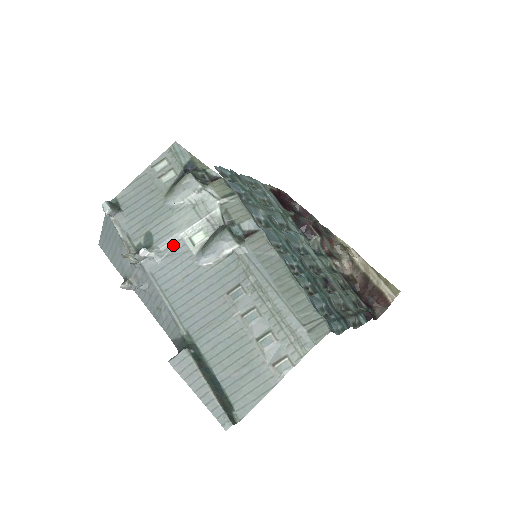
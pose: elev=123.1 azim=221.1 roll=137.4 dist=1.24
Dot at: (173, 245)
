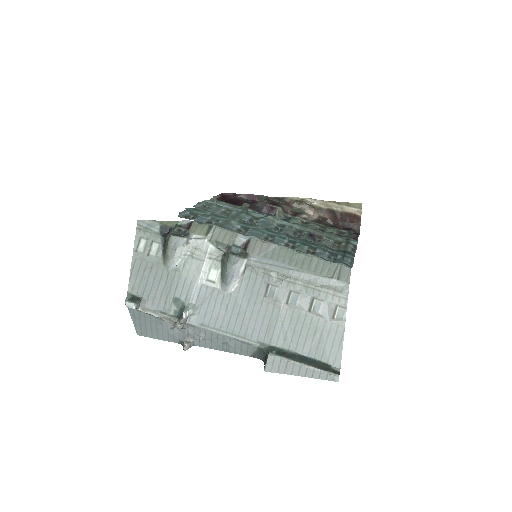
Dot at: (199, 294)
